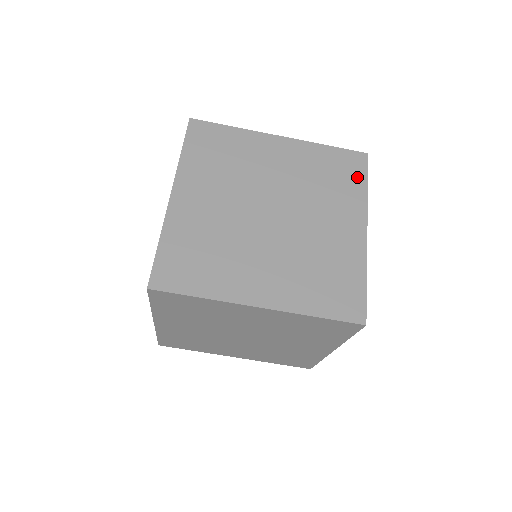
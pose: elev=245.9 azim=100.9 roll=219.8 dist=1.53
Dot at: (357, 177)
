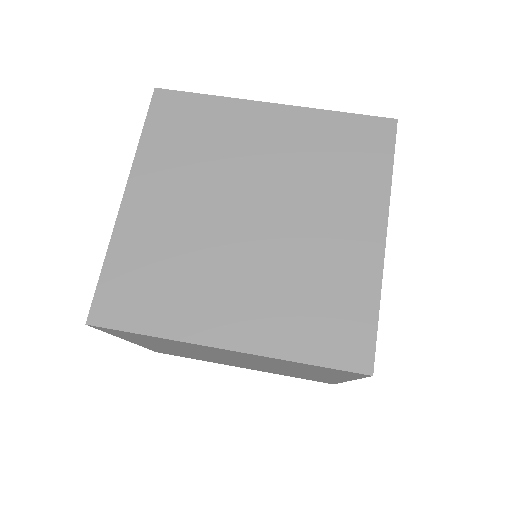
Dot at: occluded
